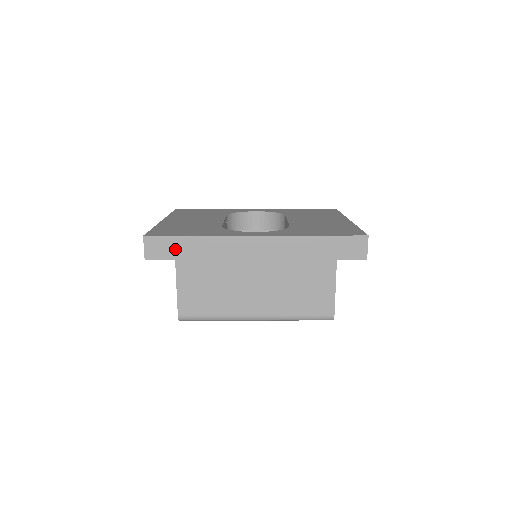
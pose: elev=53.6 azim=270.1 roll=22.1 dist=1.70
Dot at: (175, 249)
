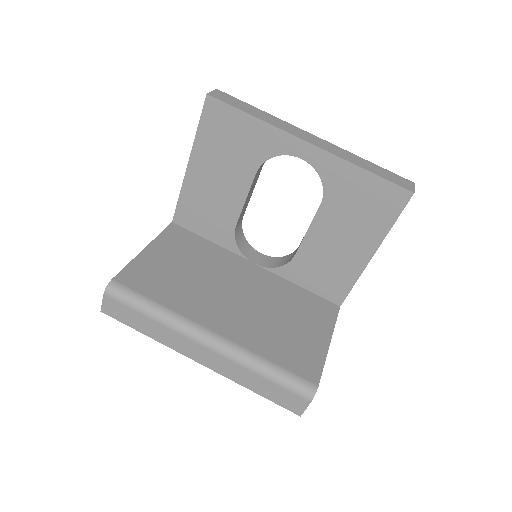
Dot at: (239, 105)
